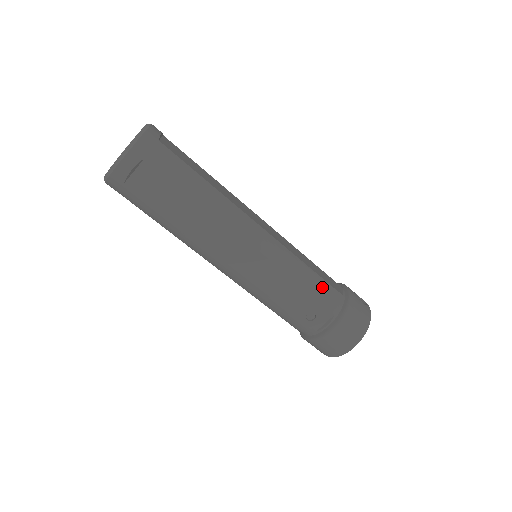
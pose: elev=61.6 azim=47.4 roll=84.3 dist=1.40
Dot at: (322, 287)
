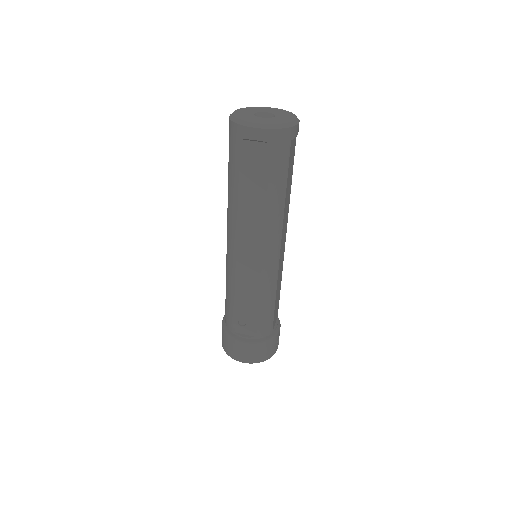
Dot at: (268, 317)
